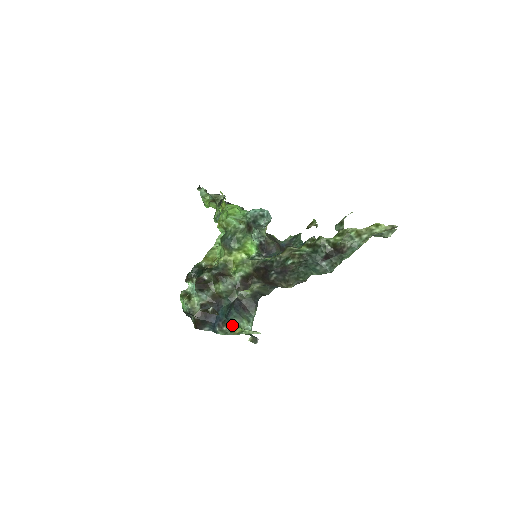
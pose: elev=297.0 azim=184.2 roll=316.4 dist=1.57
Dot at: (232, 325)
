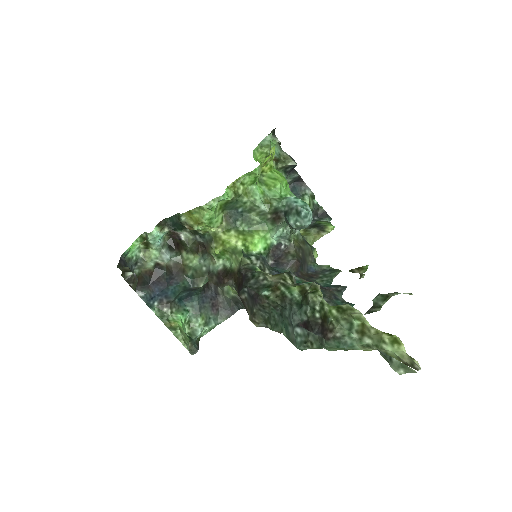
Dot at: (179, 313)
